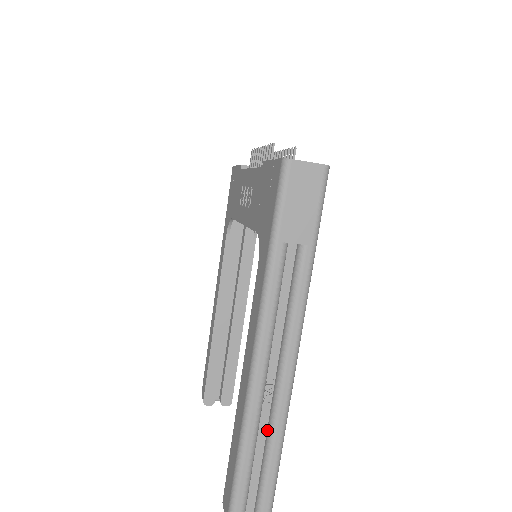
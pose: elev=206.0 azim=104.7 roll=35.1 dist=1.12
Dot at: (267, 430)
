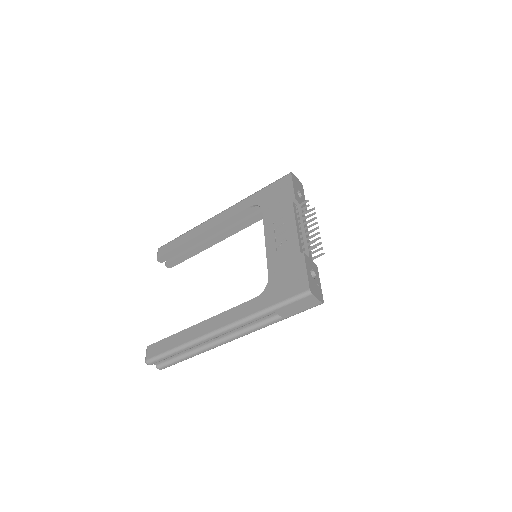
Dot at: (195, 348)
